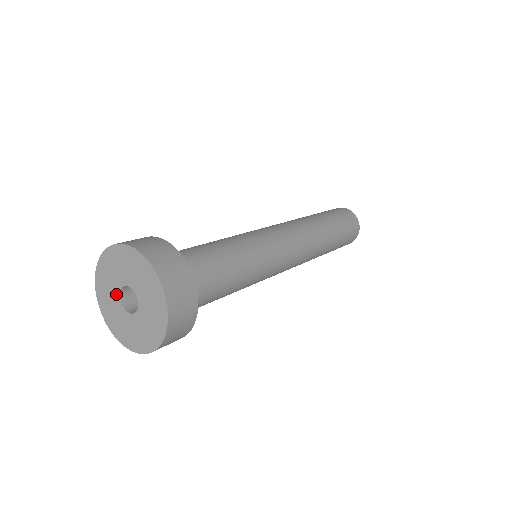
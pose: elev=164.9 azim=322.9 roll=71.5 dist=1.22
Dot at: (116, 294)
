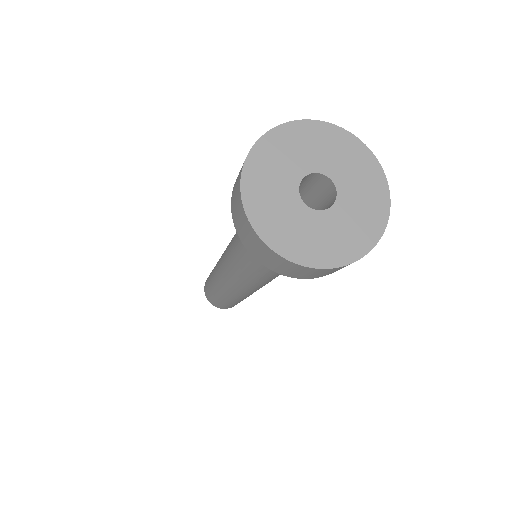
Dot at: (294, 178)
